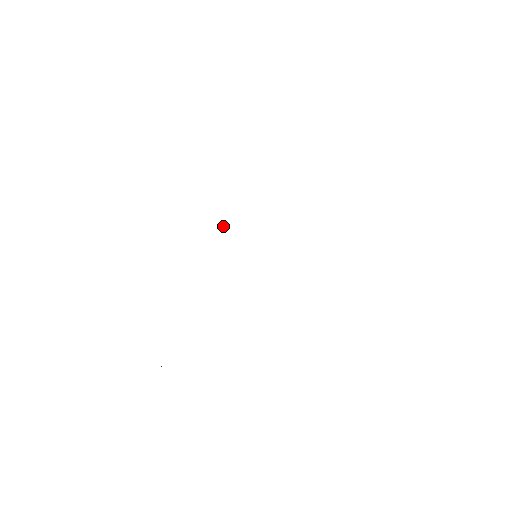
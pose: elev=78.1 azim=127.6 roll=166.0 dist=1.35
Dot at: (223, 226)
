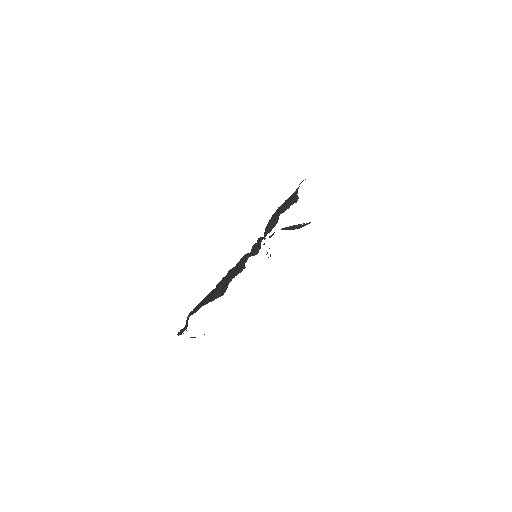
Dot at: (244, 267)
